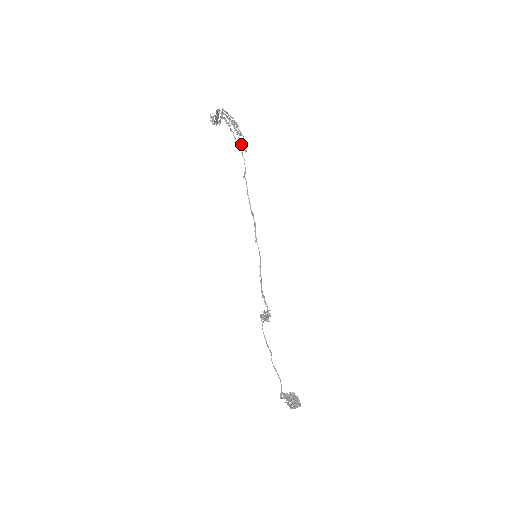
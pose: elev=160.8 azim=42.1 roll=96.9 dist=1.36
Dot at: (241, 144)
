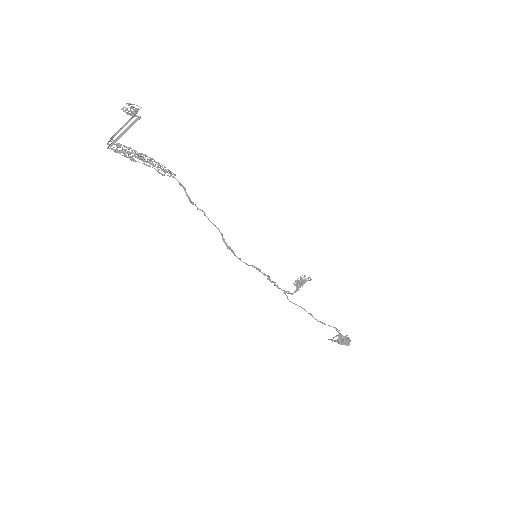
Dot at: (165, 167)
